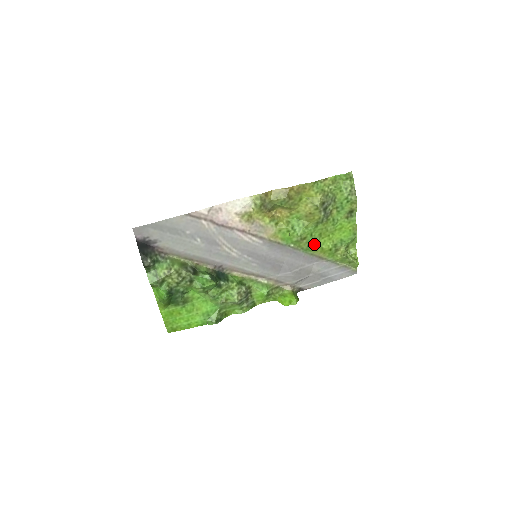
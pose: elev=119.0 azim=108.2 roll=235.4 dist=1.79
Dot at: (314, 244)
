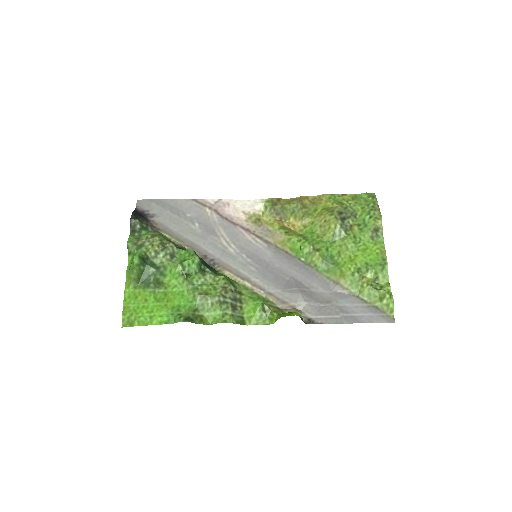
Dot at: (331, 263)
